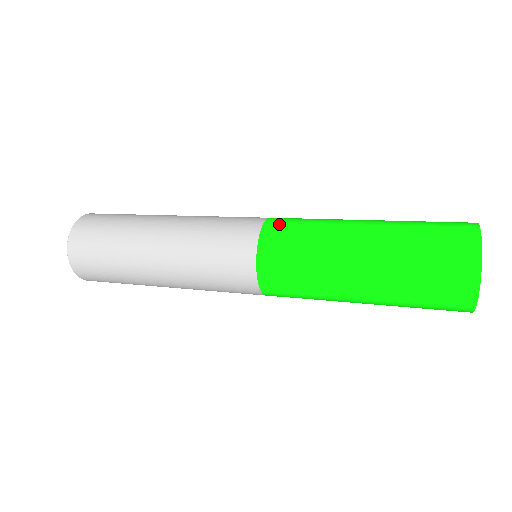
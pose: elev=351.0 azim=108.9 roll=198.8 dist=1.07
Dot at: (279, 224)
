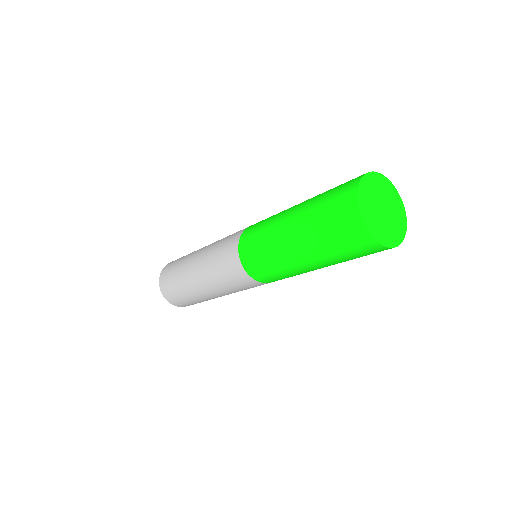
Dot at: occluded
